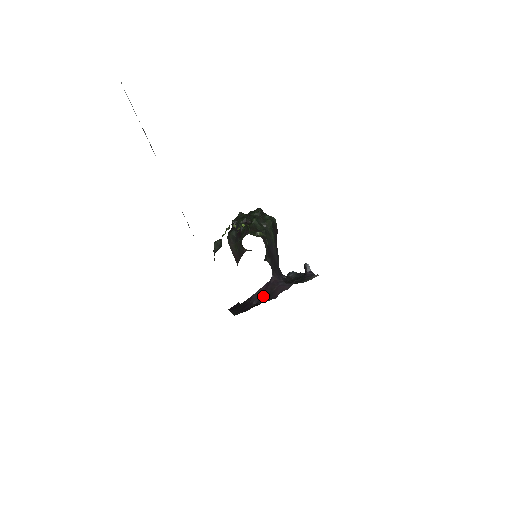
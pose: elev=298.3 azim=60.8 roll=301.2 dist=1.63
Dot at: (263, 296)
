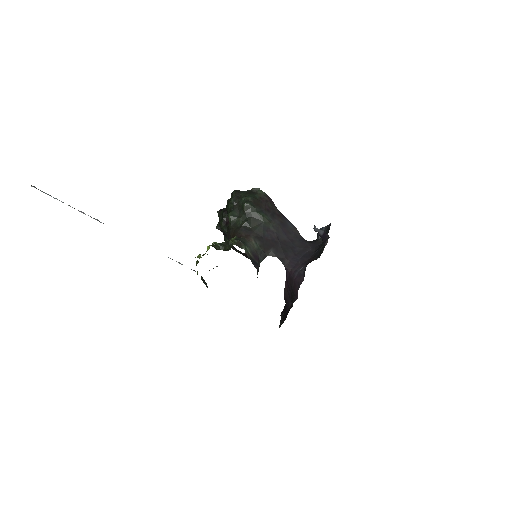
Dot at: (290, 296)
